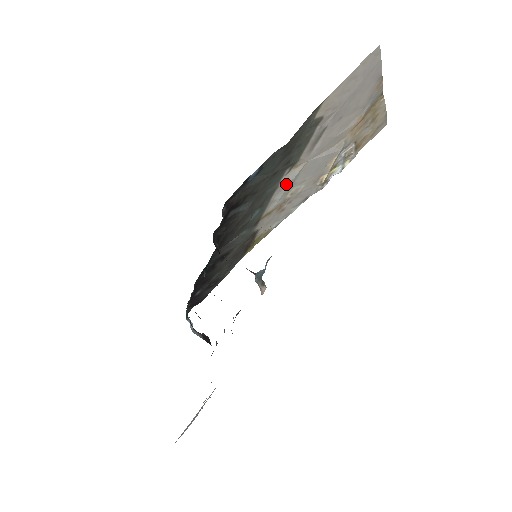
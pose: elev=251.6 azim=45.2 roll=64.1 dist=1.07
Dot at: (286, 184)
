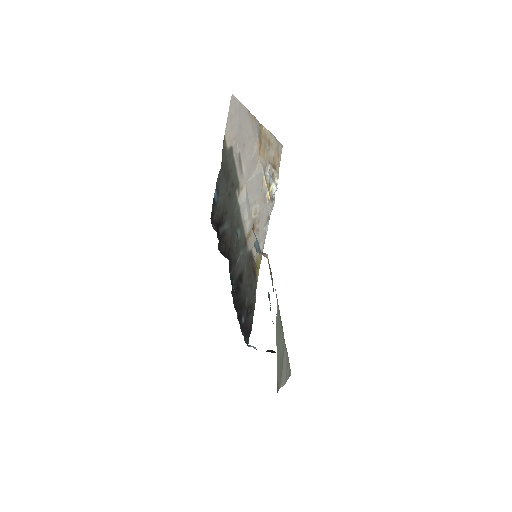
Dot at: (244, 204)
